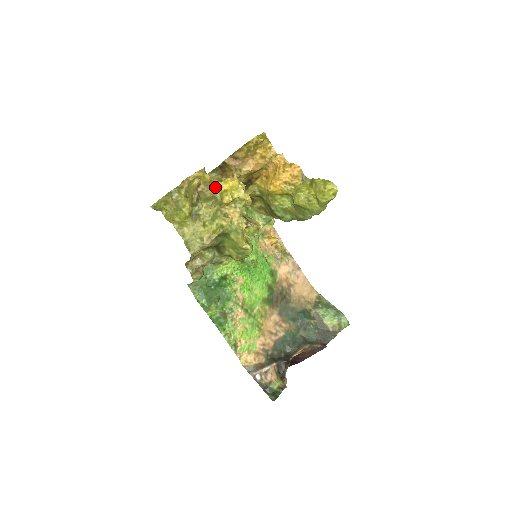
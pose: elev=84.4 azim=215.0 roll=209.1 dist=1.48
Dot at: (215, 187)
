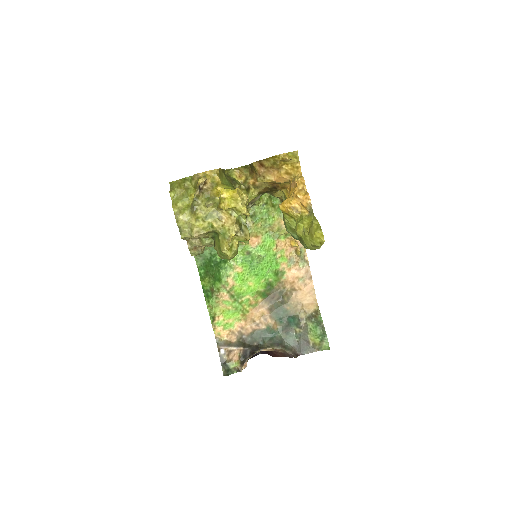
Dot at: (218, 191)
